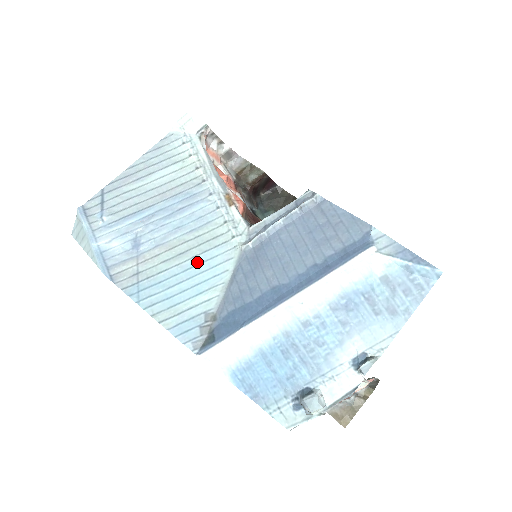
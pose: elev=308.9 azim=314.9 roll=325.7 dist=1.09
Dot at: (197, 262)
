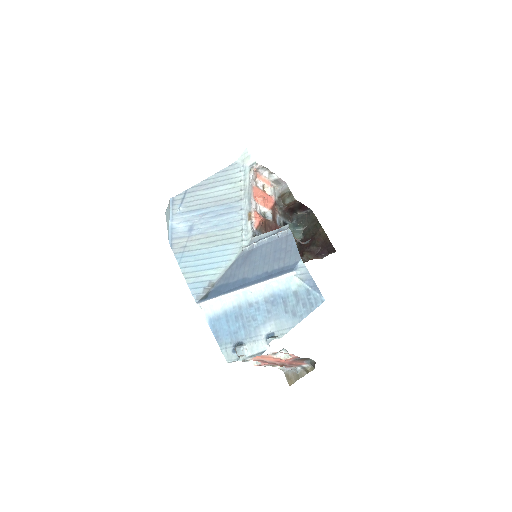
Dot at: (217, 250)
